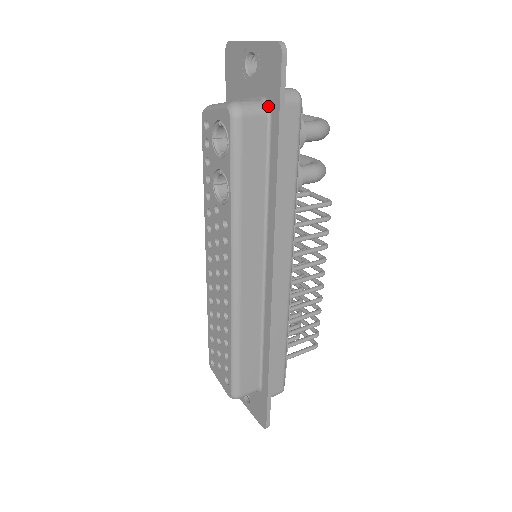
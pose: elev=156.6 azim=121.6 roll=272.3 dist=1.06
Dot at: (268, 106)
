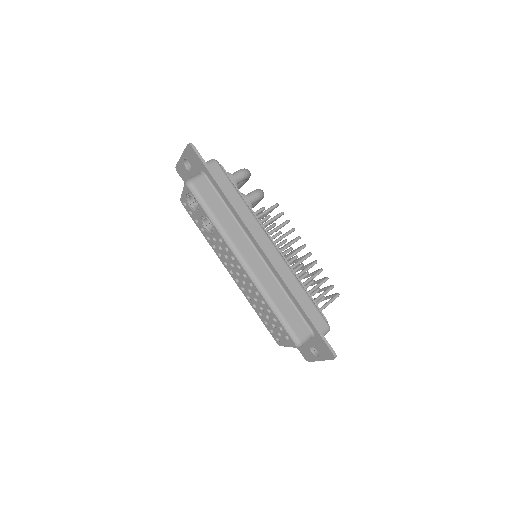
Dot at: (203, 173)
